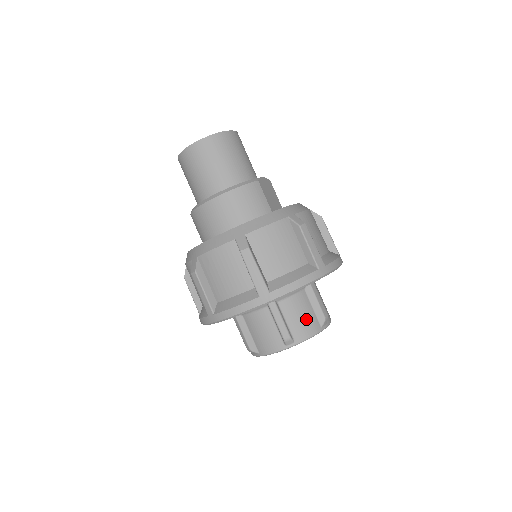
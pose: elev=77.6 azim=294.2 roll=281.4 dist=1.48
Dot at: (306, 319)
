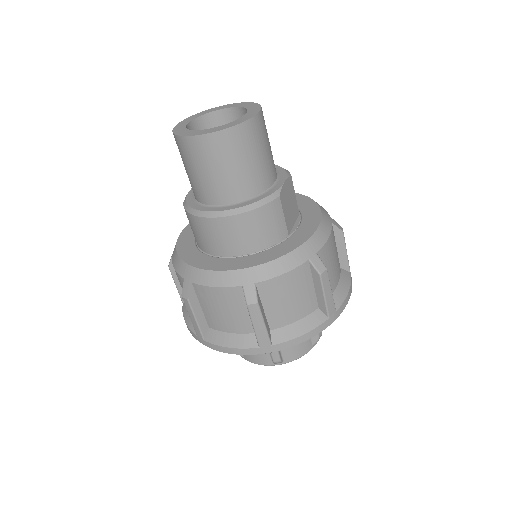
Dot at: occluded
